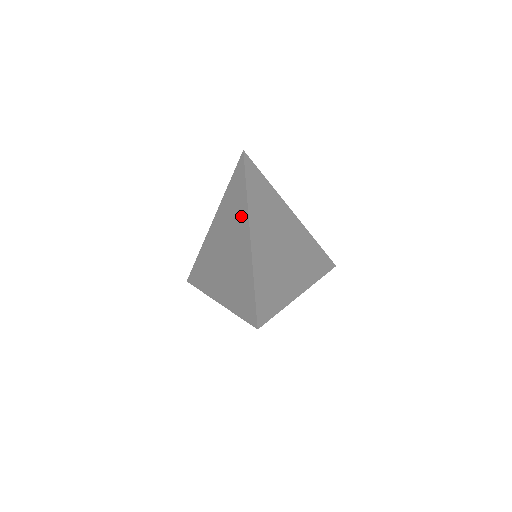
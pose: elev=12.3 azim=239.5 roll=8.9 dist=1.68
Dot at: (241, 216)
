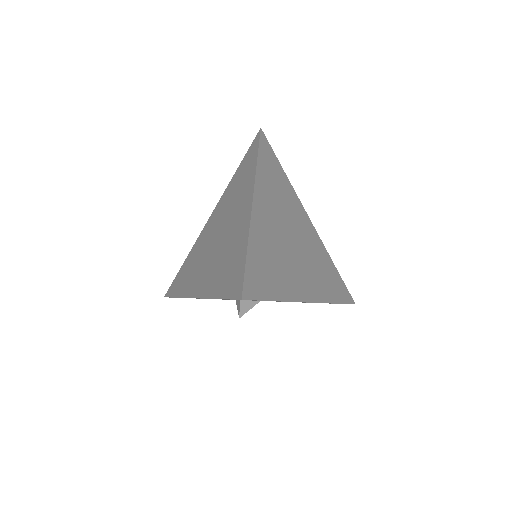
Dot at: (245, 188)
